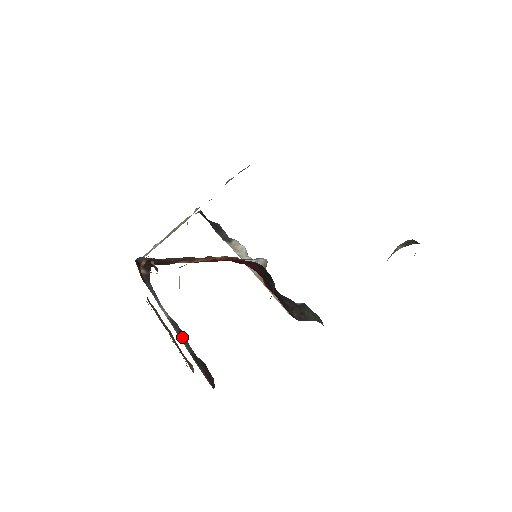
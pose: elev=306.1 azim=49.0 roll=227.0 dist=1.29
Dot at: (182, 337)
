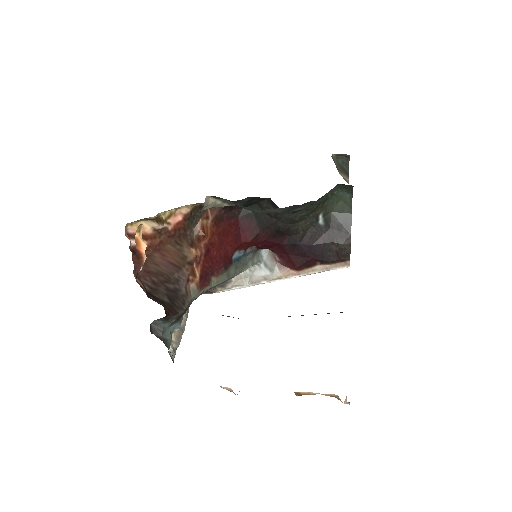
Dot at: occluded
